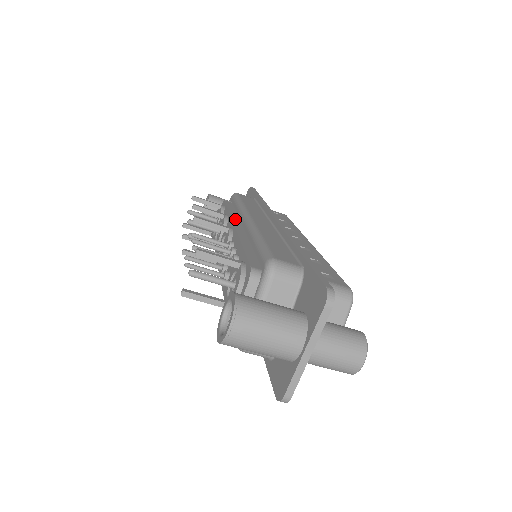
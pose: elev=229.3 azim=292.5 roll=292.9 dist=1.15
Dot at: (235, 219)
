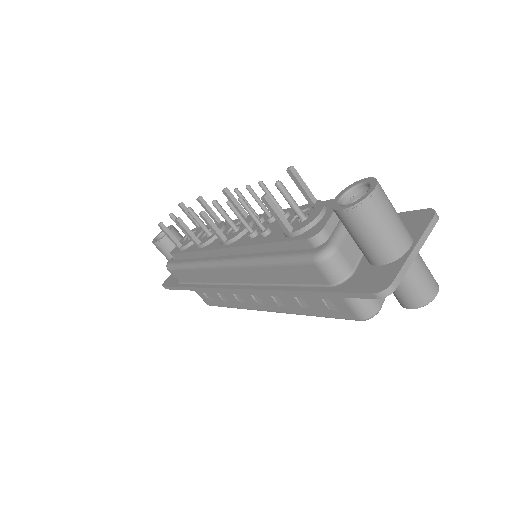
Dot at: occluded
